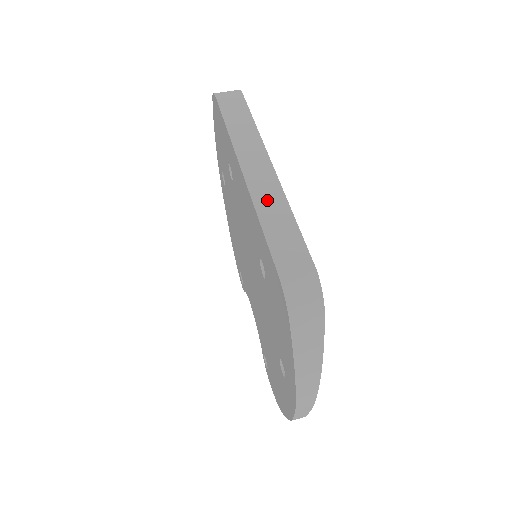
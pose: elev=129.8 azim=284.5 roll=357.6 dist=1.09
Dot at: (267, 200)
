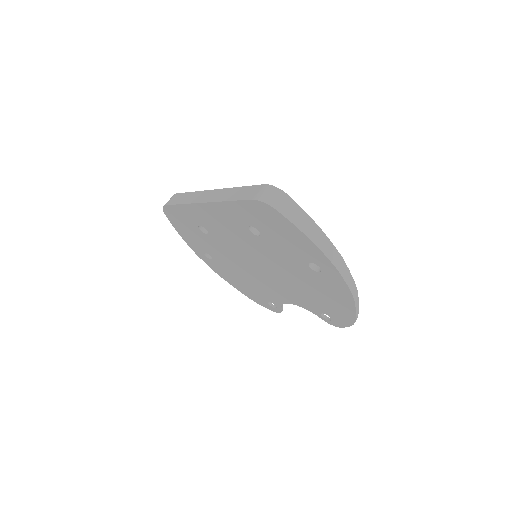
Dot at: (223, 196)
